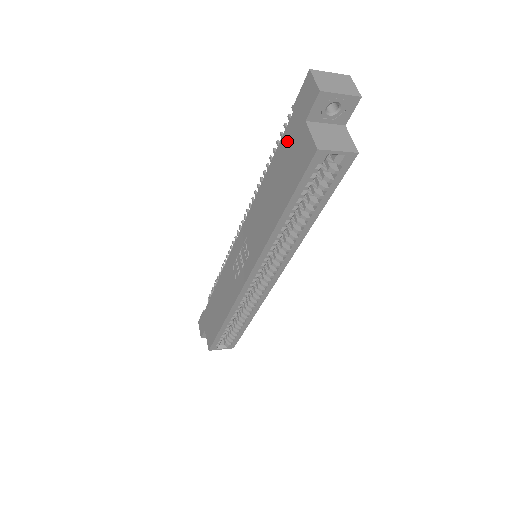
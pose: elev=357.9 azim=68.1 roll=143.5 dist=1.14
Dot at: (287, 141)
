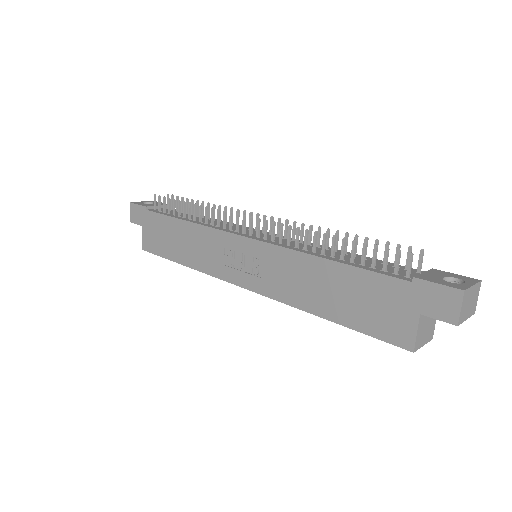
Dot at: (384, 288)
